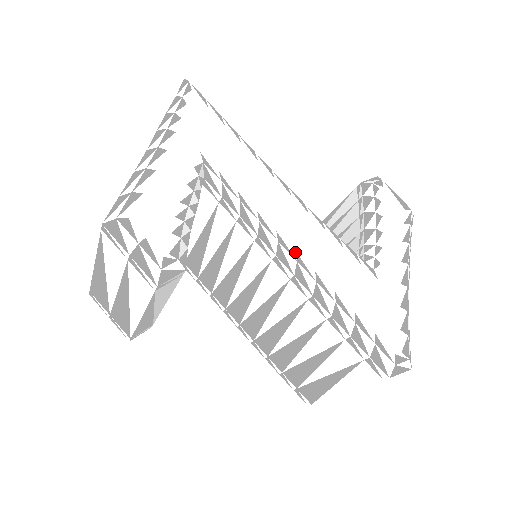
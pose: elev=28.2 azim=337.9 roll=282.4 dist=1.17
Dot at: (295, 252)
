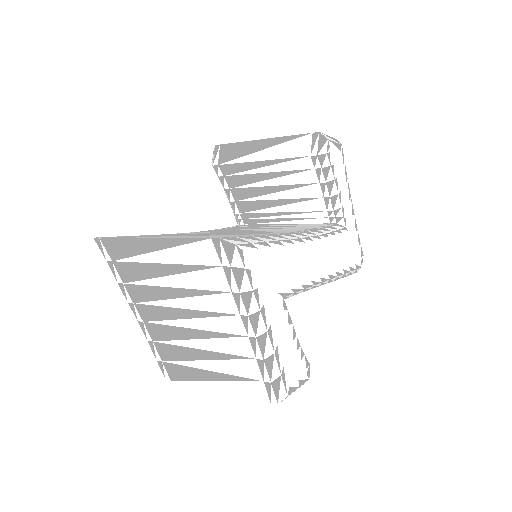
Dot at: (328, 276)
